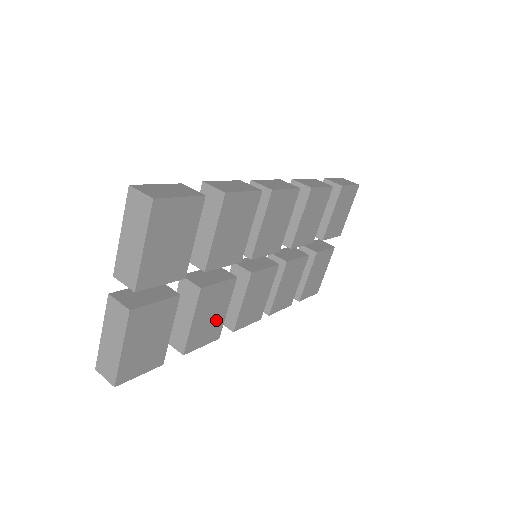
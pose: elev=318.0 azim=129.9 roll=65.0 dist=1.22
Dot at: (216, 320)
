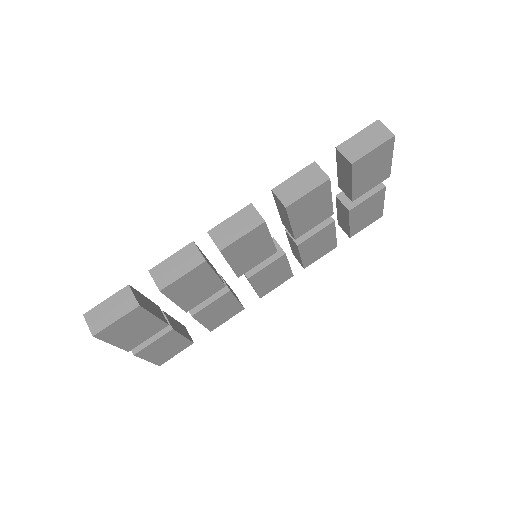
Dot at: (230, 309)
